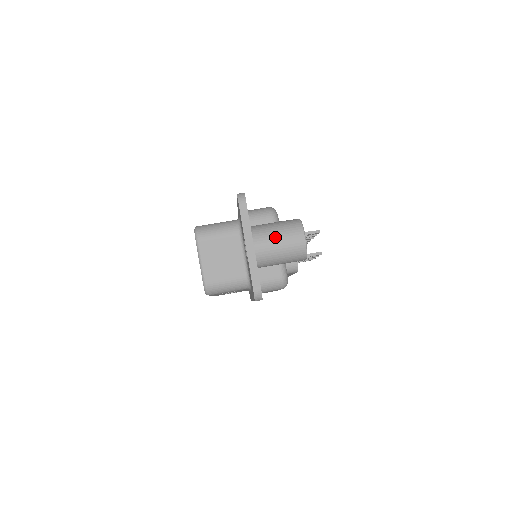
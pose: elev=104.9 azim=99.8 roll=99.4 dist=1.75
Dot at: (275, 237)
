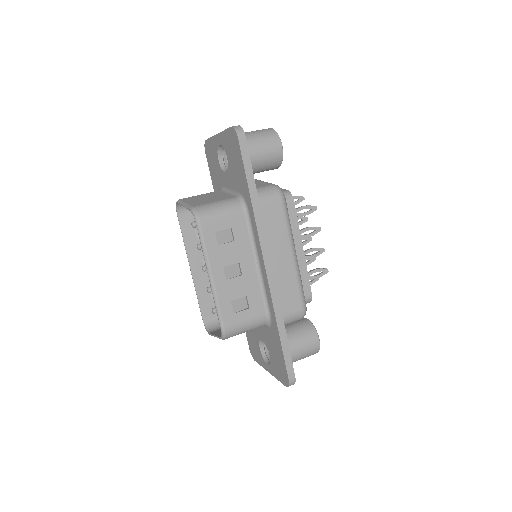
Dot at: occluded
